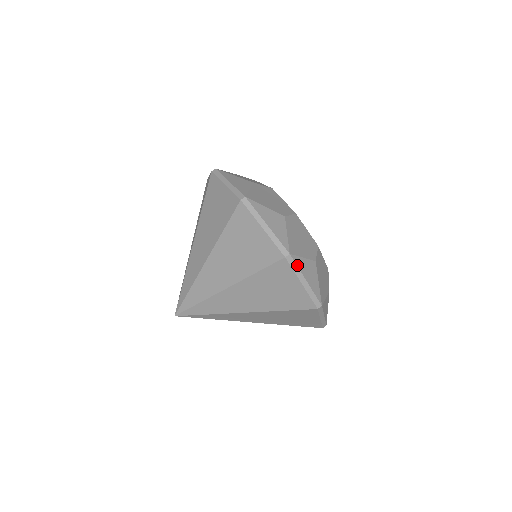
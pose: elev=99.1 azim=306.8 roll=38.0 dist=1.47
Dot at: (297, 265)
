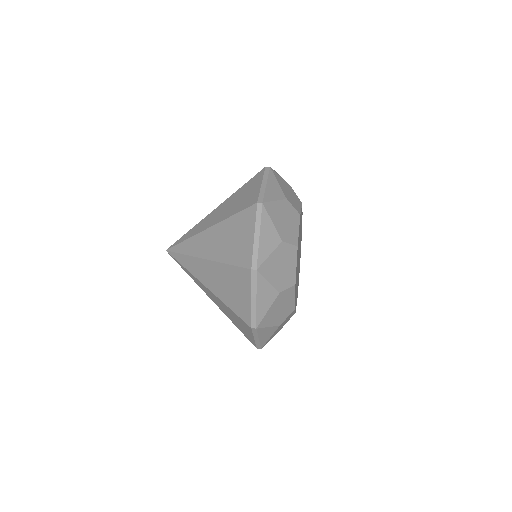
Dot at: (262, 217)
